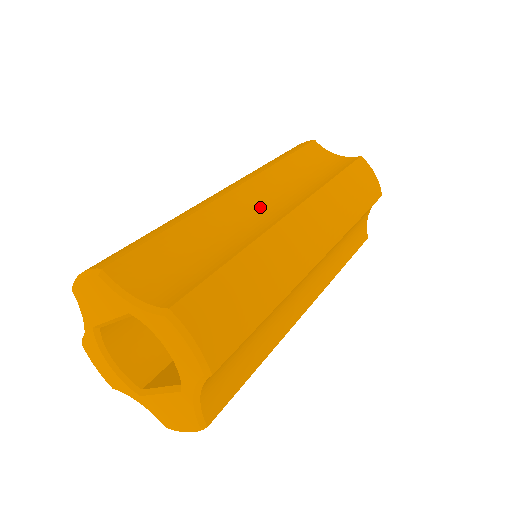
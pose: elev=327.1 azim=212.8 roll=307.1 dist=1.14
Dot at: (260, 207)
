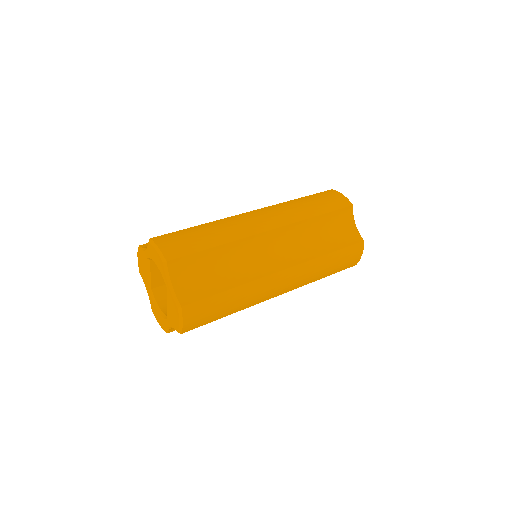
Dot at: occluded
